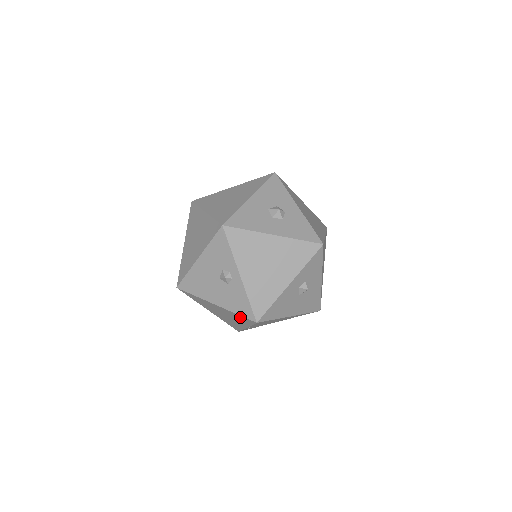
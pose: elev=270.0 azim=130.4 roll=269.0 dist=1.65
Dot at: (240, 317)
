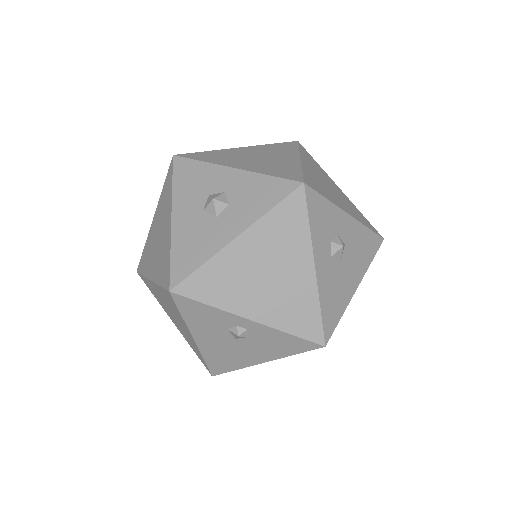
Dot at: occluded
